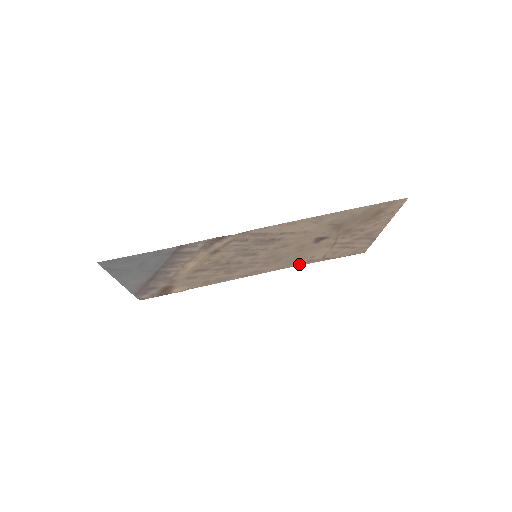
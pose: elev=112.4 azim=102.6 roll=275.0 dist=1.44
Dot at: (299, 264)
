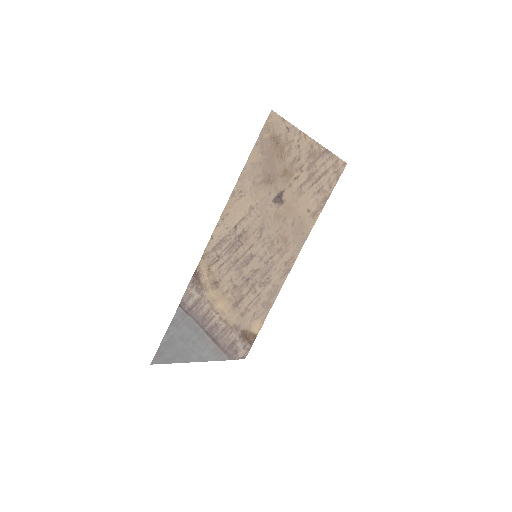
Dot at: (311, 225)
